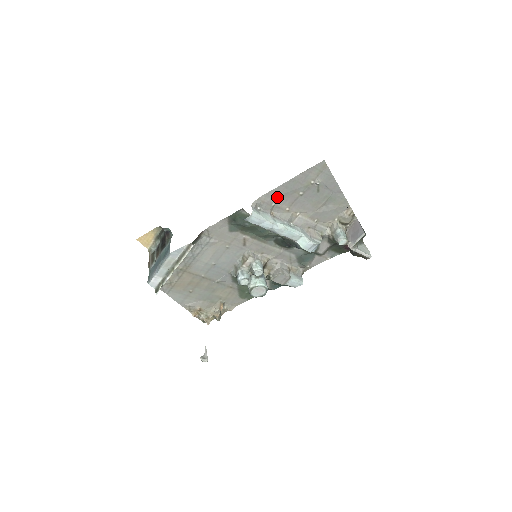
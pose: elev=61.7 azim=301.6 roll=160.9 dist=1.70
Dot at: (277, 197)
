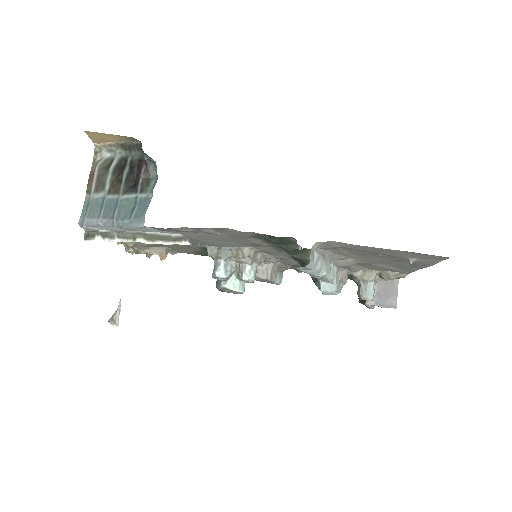
Dot at: (350, 248)
